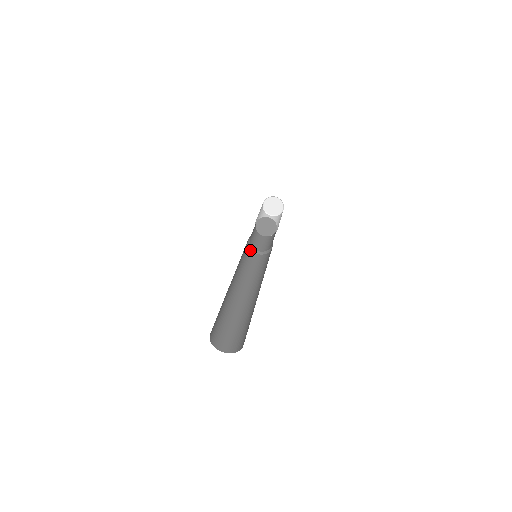
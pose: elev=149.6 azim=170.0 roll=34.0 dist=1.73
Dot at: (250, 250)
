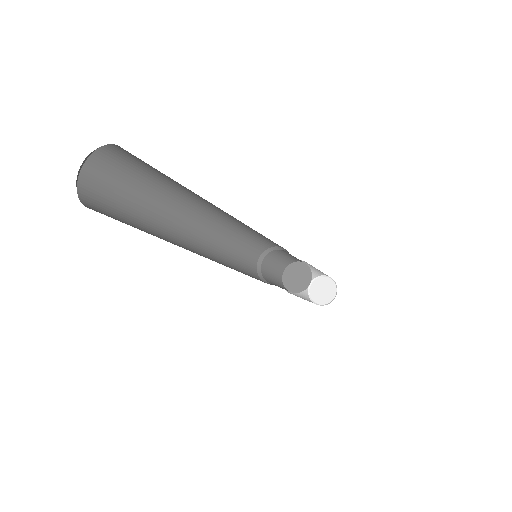
Dot at: (273, 284)
